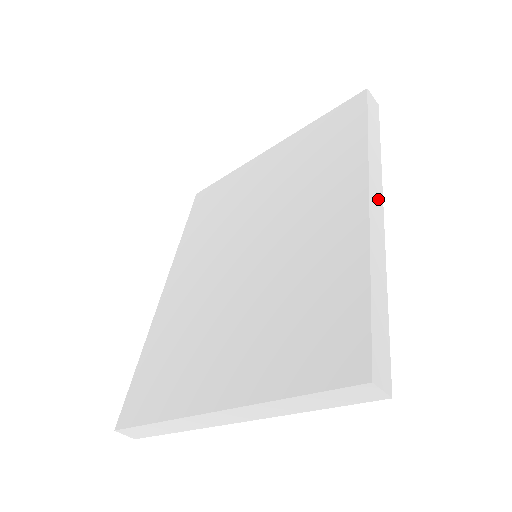
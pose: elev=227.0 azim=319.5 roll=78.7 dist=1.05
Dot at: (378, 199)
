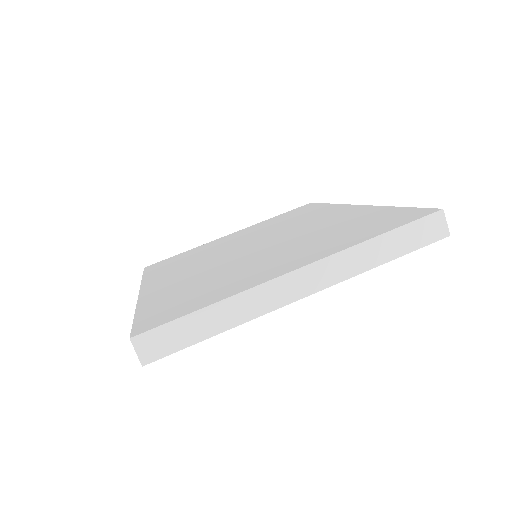
Dot at: occluded
